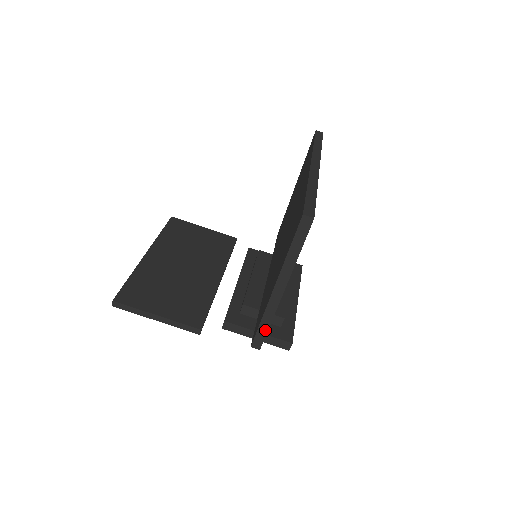
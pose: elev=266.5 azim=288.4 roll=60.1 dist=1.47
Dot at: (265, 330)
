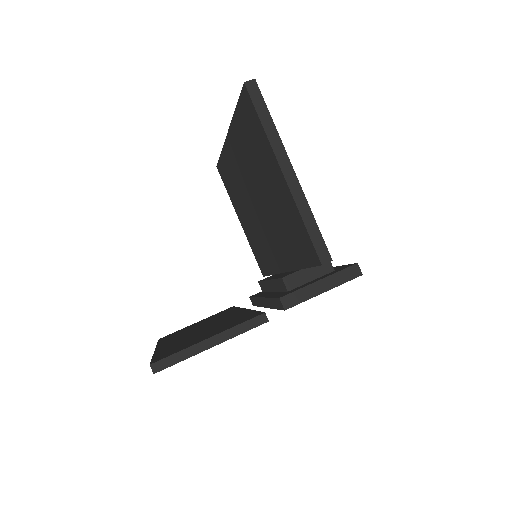
Dot at: (316, 230)
